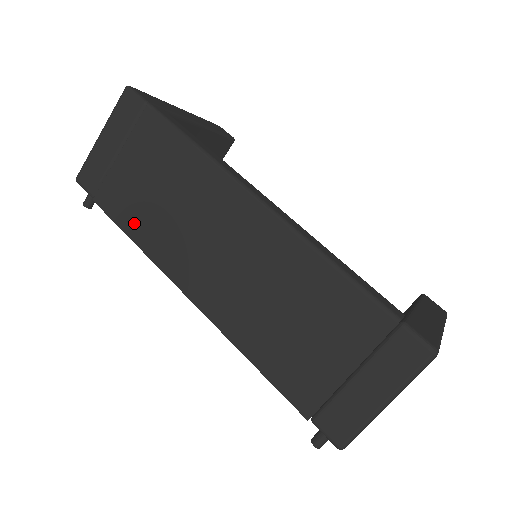
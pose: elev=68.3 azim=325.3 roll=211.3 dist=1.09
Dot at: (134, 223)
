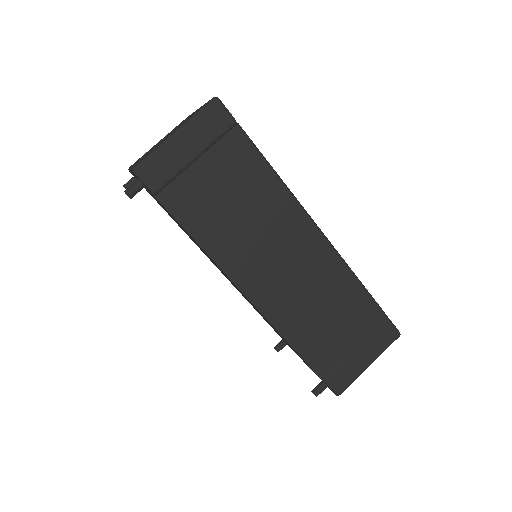
Dot at: (203, 228)
